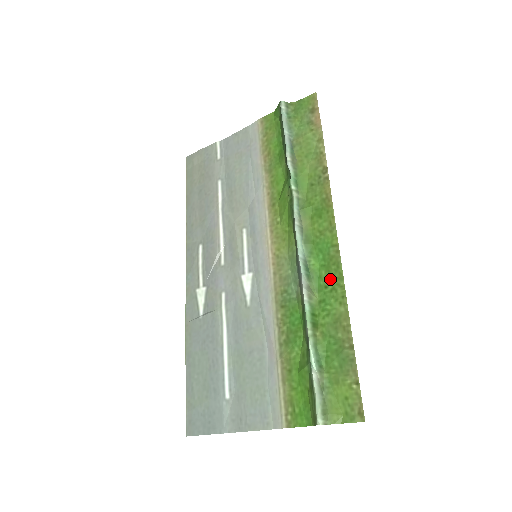
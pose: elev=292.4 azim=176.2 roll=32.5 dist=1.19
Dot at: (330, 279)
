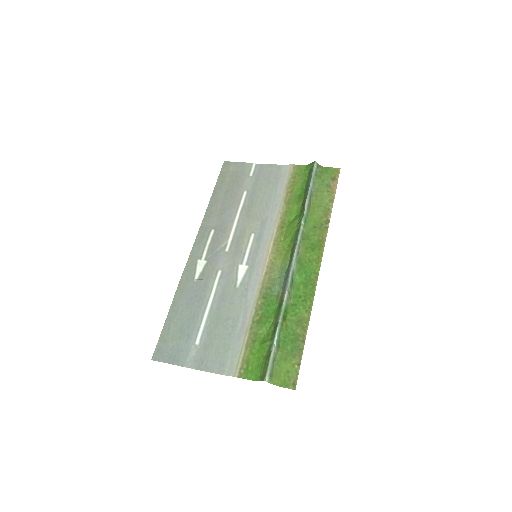
Dot at: (305, 293)
